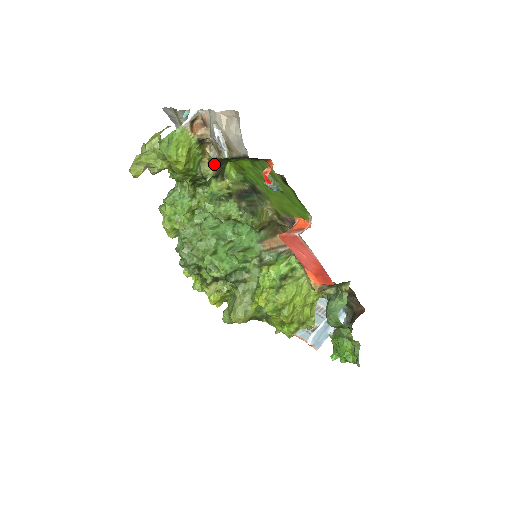
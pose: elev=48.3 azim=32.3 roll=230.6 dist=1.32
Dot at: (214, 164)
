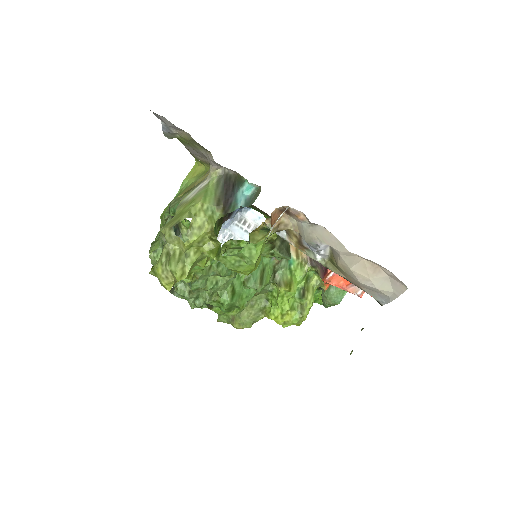
Dot at: occluded
